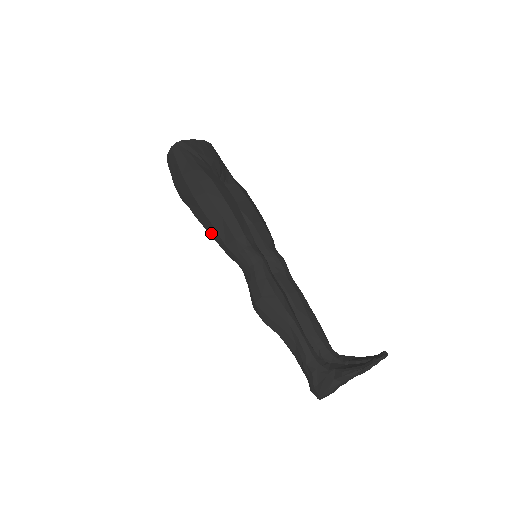
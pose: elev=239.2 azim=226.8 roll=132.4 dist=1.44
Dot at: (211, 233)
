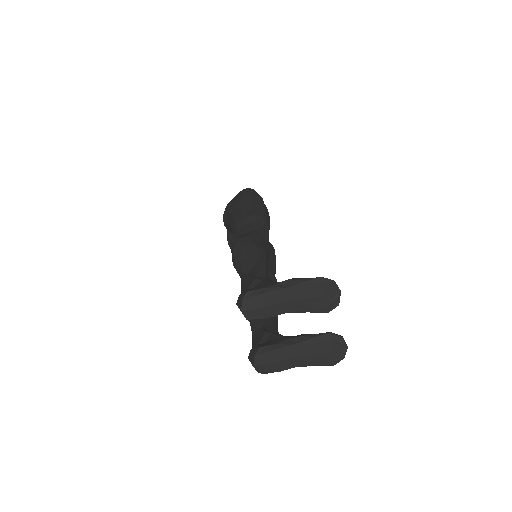
Dot at: (235, 215)
